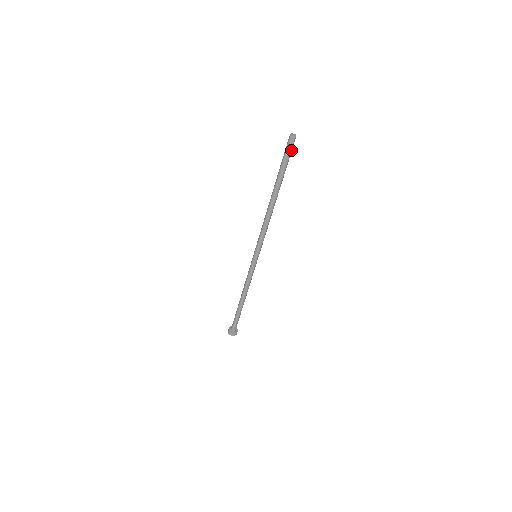
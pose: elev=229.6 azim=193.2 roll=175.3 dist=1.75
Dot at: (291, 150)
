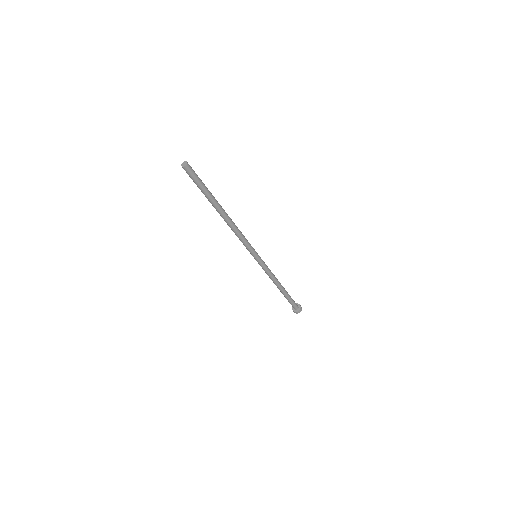
Dot at: (194, 176)
